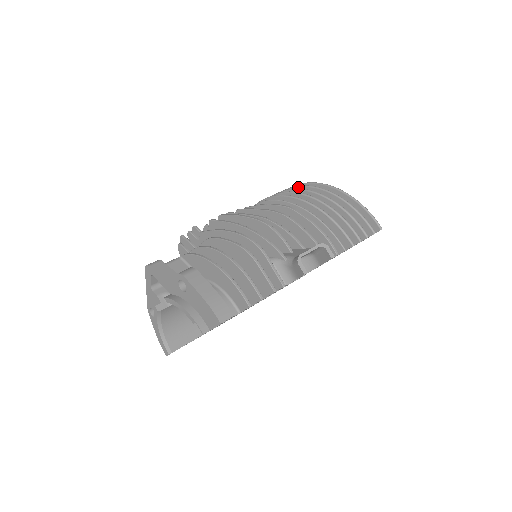
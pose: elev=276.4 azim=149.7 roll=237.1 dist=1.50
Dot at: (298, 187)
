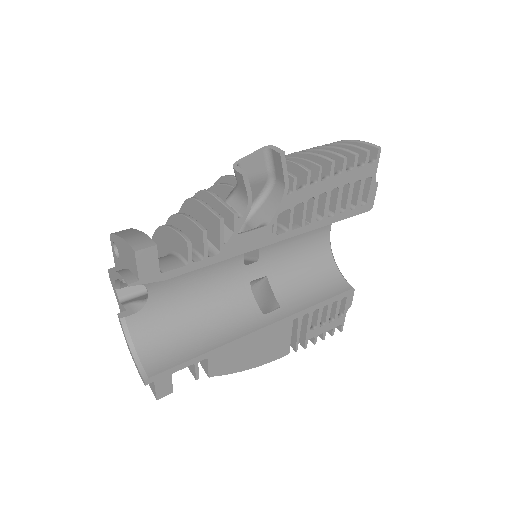
Dot at: occluded
